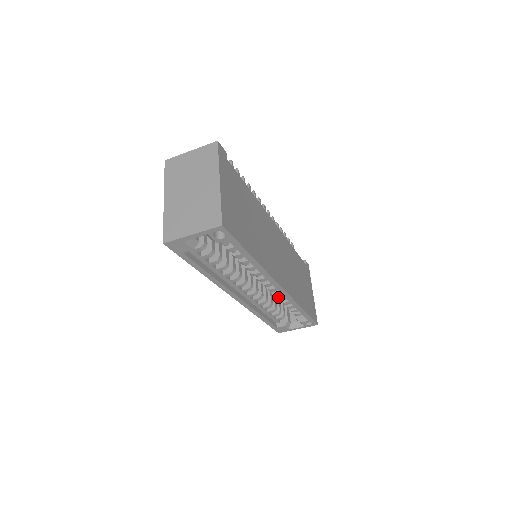
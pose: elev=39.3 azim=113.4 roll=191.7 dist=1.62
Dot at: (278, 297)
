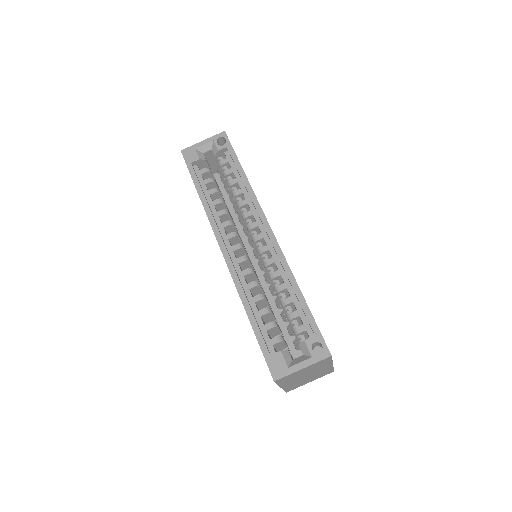
Dot at: (271, 274)
